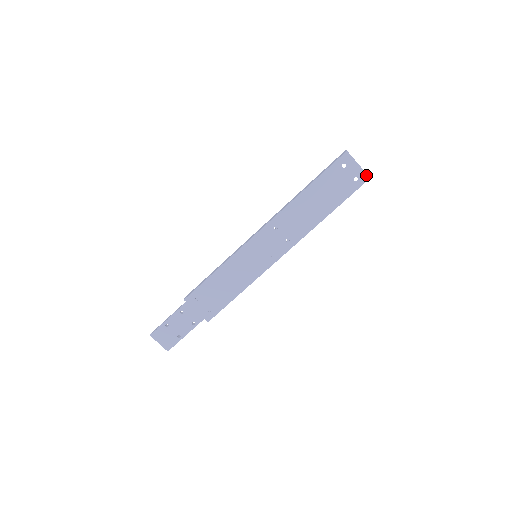
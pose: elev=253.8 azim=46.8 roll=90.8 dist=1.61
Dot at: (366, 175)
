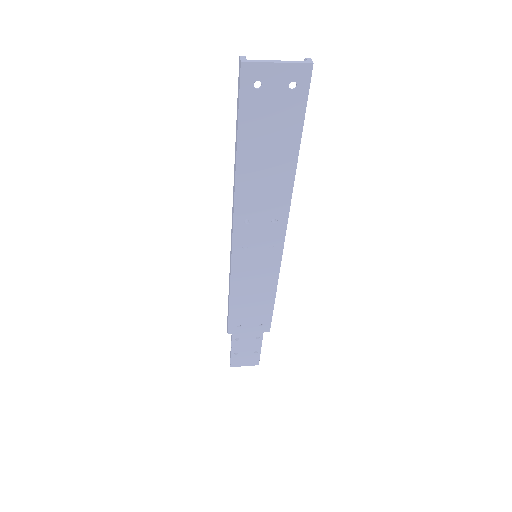
Dot at: (303, 66)
